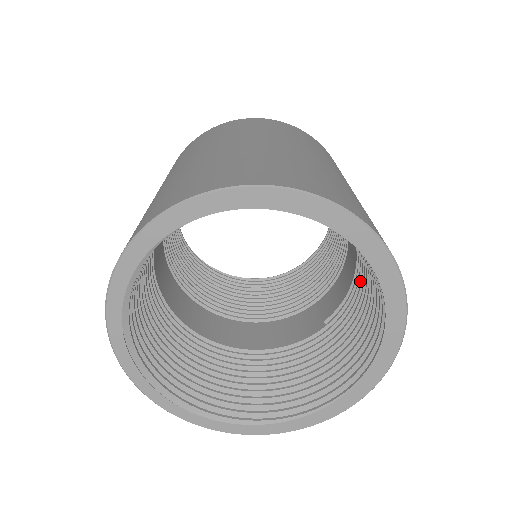
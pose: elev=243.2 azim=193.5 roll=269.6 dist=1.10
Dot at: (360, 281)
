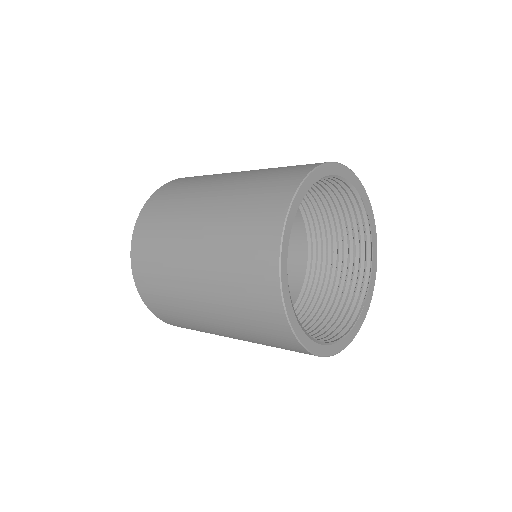
Dot at: (314, 284)
